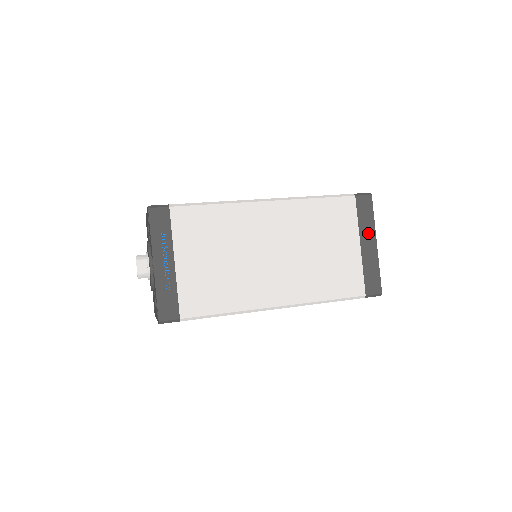
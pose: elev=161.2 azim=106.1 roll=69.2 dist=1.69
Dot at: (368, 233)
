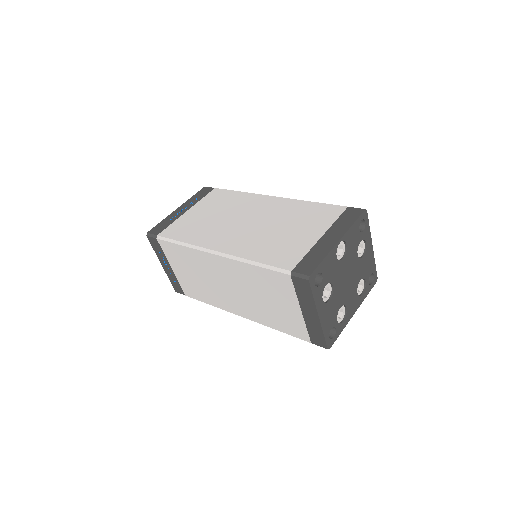
Dot at: (337, 231)
